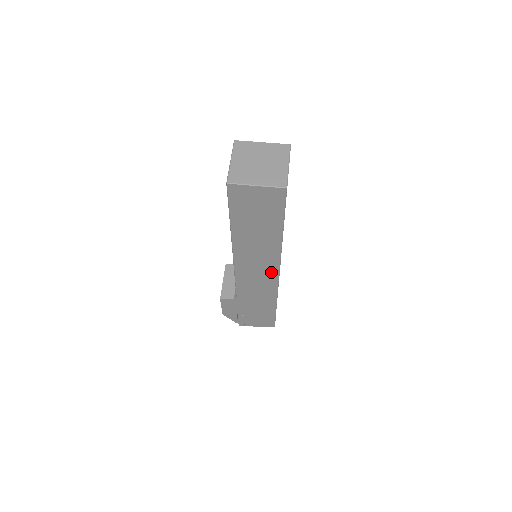
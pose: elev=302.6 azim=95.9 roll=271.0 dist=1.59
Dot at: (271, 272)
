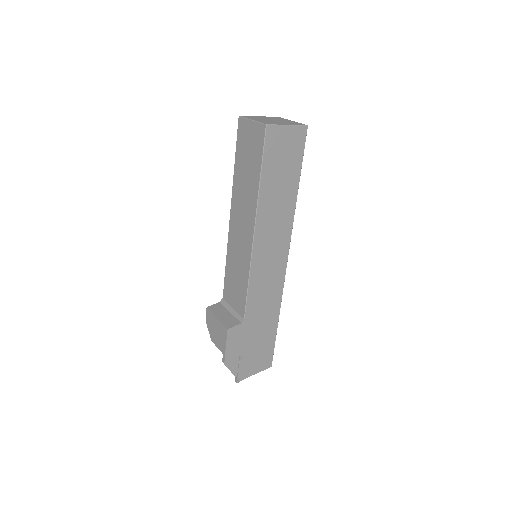
Dot at: (282, 257)
